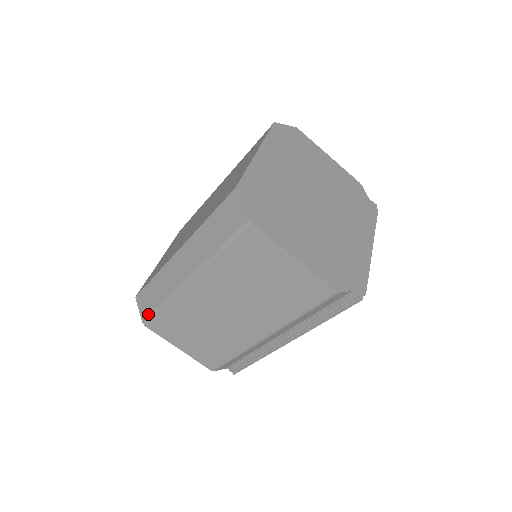
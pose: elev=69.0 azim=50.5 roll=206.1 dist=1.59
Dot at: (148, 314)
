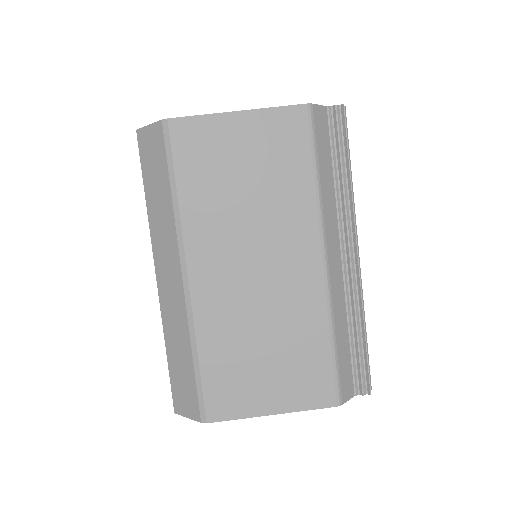
Dot at: (195, 398)
